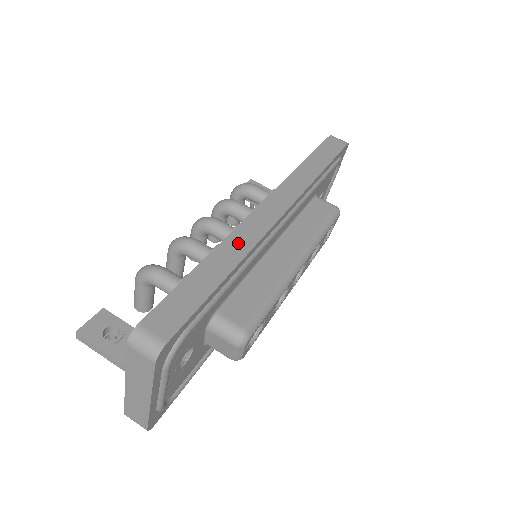
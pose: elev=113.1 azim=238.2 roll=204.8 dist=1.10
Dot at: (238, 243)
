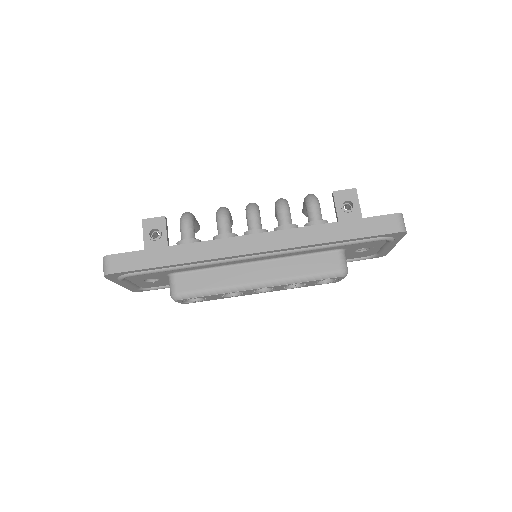
Dot at: (201, 251)
